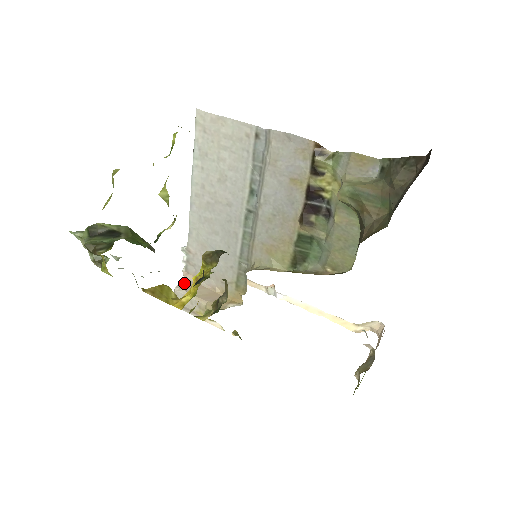
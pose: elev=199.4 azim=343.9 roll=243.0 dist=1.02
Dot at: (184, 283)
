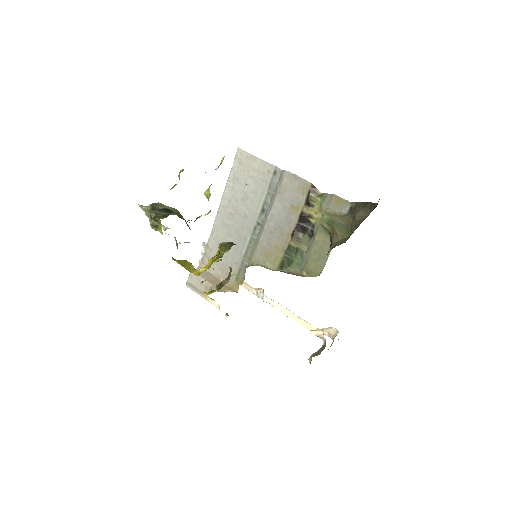
Dot at: (198, 269)
